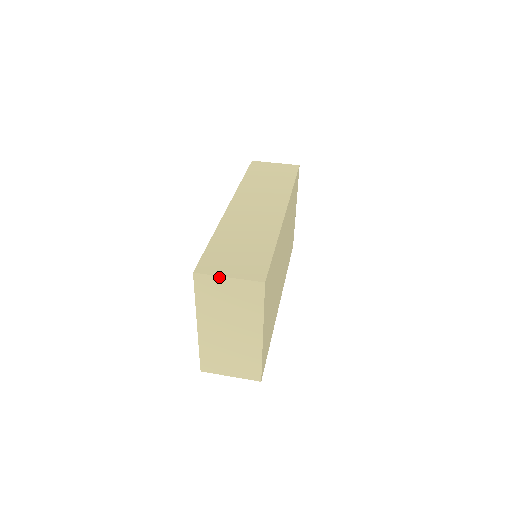
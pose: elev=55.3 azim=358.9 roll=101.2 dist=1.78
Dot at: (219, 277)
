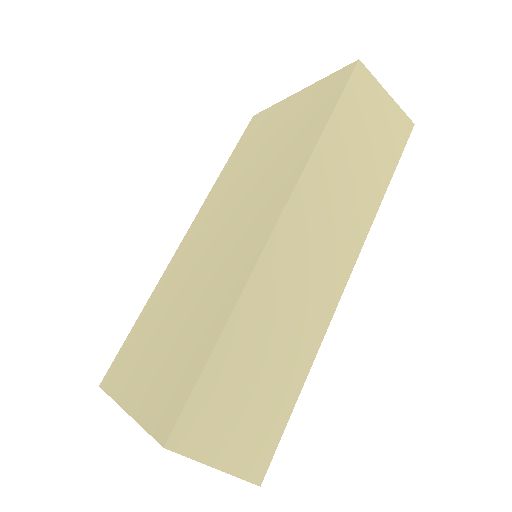
Dot at: (201, 462)
